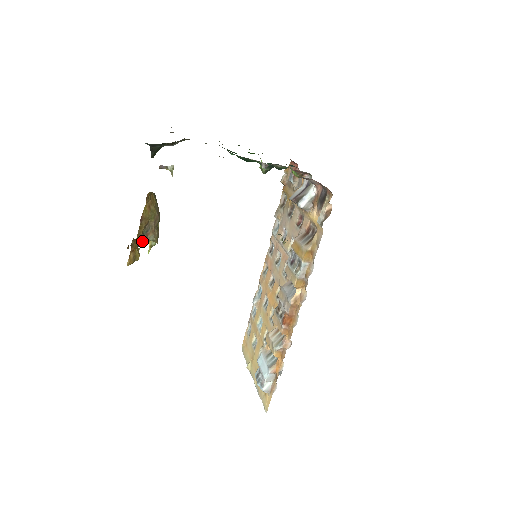
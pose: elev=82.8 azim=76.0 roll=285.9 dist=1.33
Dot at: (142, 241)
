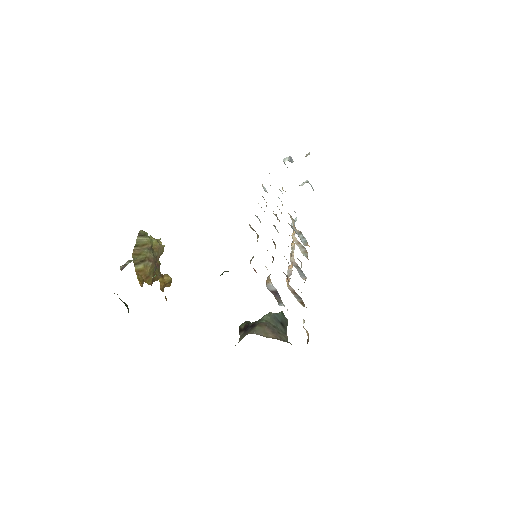
Dot at: (158, 265)
